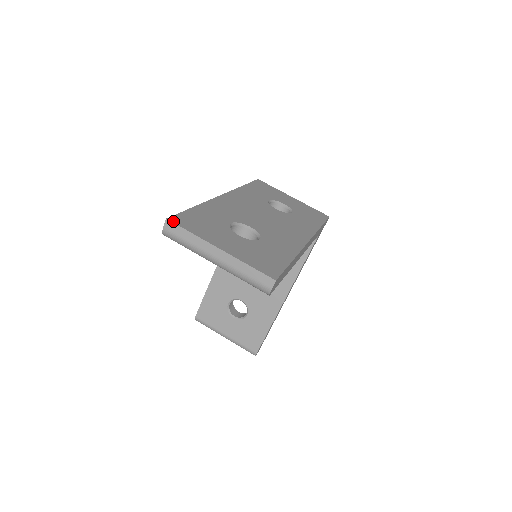
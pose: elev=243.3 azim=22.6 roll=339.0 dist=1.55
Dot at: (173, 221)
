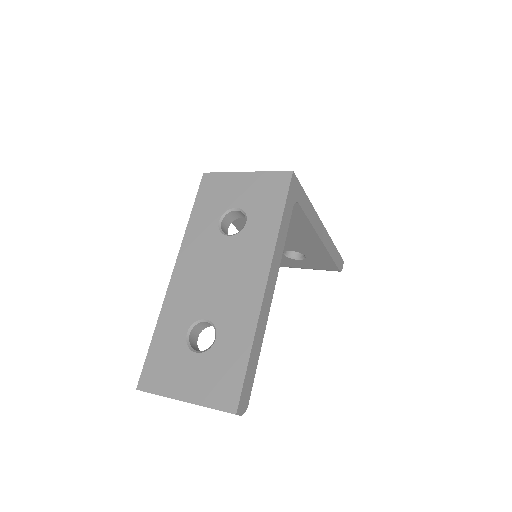
Dot at: (141, 389)
